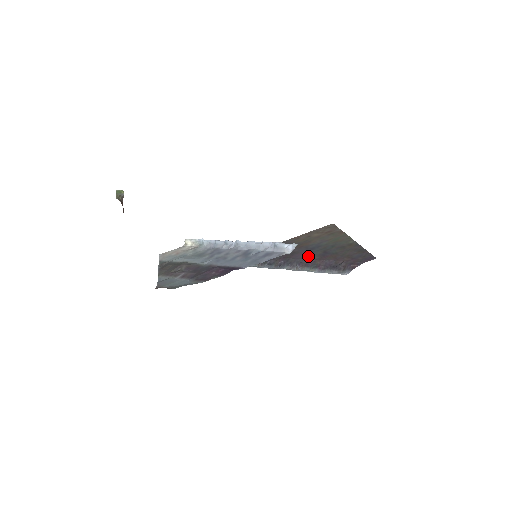
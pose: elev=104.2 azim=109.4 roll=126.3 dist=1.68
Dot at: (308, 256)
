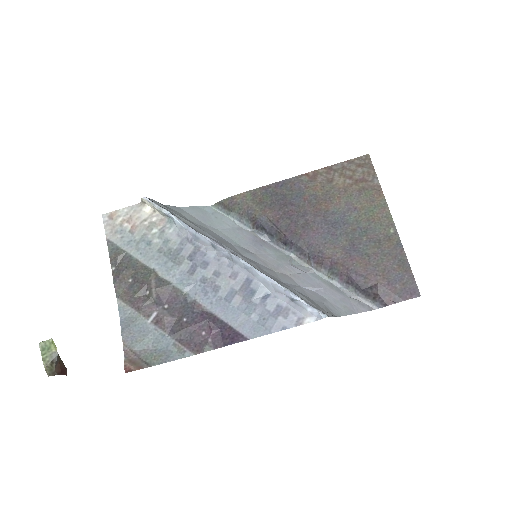
Dot at: (327, 245)
